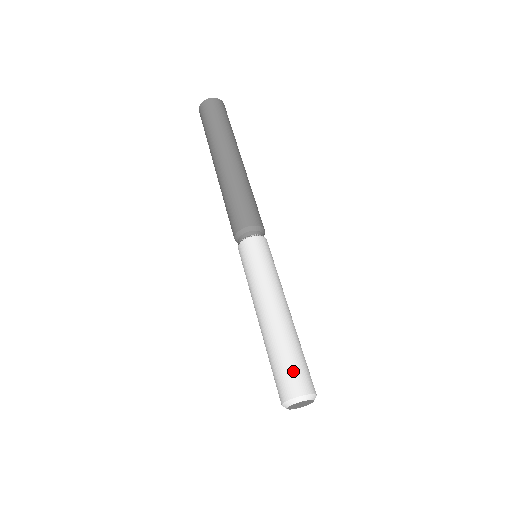
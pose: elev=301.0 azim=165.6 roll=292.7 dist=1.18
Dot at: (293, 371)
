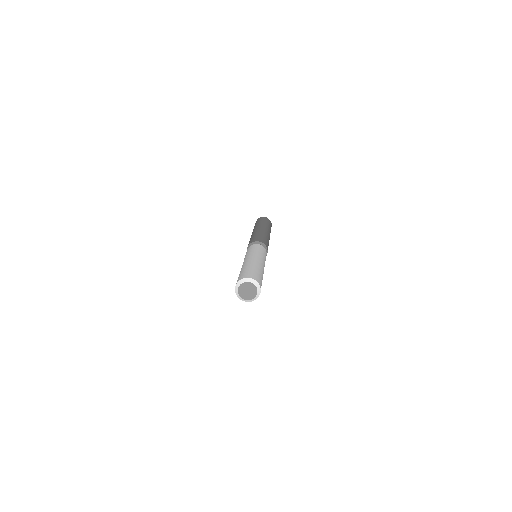
Dot at: (260, 278)
